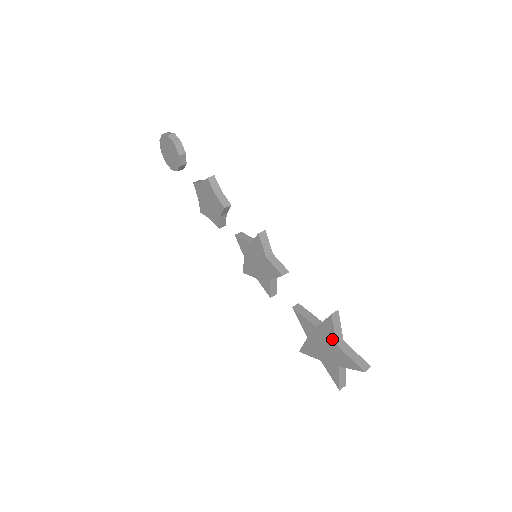
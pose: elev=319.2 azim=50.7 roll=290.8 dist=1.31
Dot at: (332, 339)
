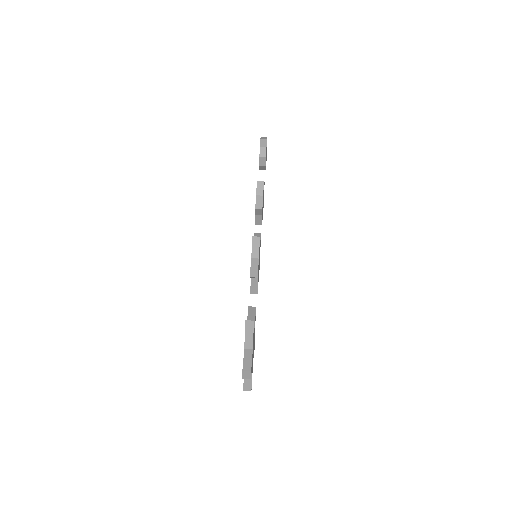
Dot at: (245, 342)
